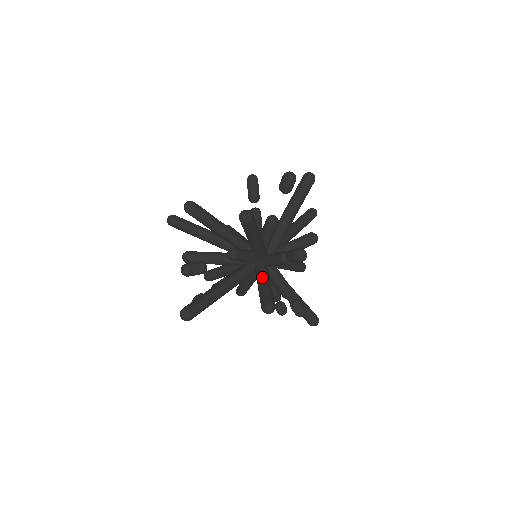
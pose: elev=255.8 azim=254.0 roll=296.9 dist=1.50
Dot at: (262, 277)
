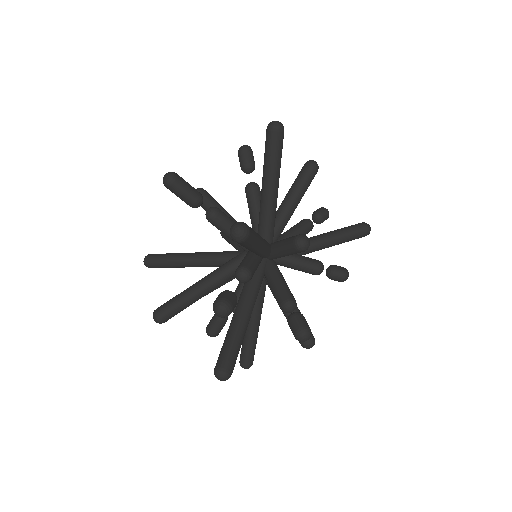
Dot at: occluded
